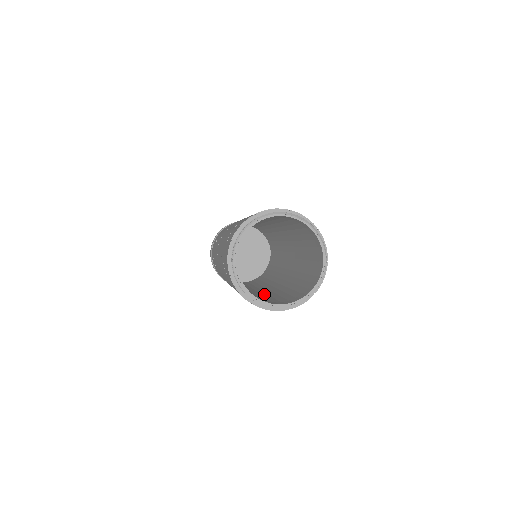
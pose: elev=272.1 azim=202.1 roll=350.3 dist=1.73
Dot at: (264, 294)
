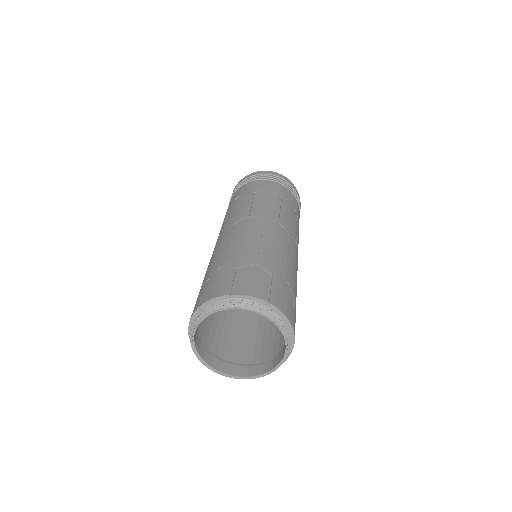
Dot at: occluded
